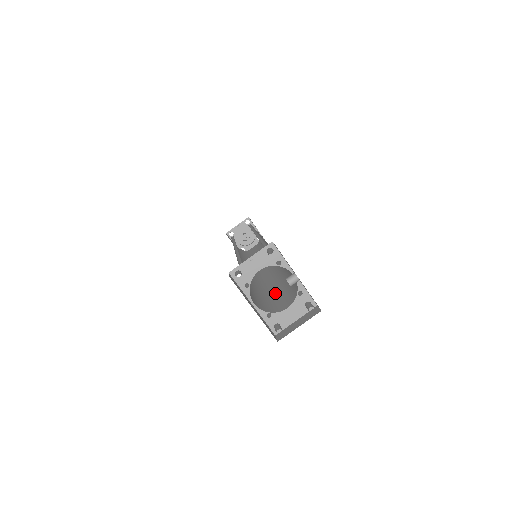
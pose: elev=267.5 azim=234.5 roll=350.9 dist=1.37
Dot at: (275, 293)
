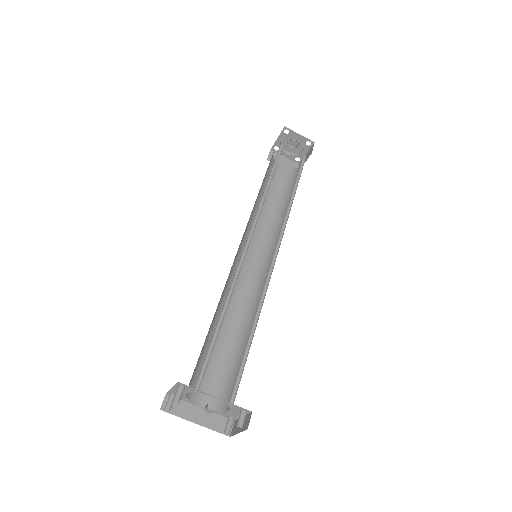
Dot at: occluded
